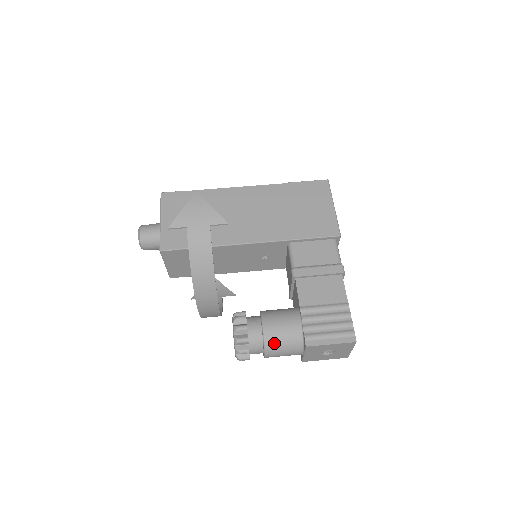
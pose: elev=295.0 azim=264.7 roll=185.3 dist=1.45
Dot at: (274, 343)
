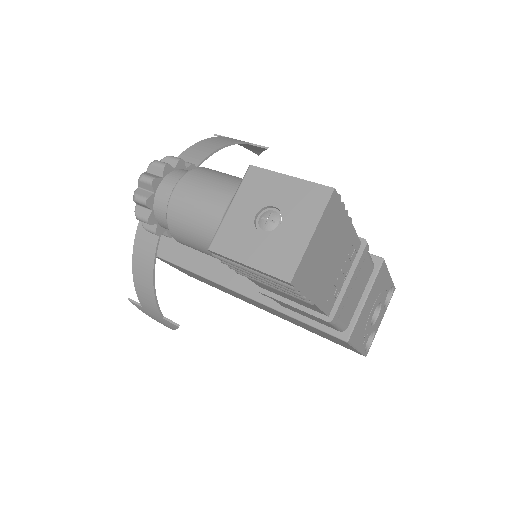
Dot at: (207, 172)
